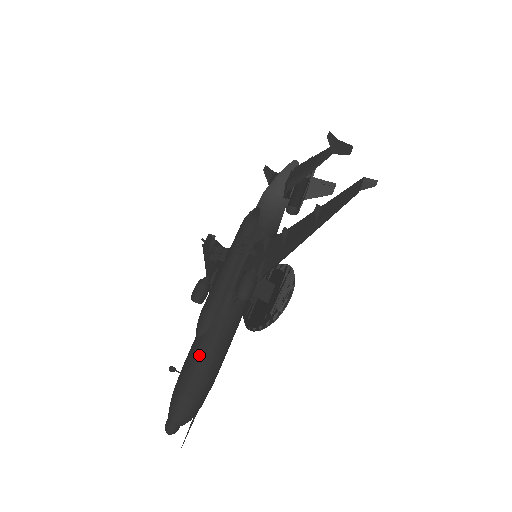
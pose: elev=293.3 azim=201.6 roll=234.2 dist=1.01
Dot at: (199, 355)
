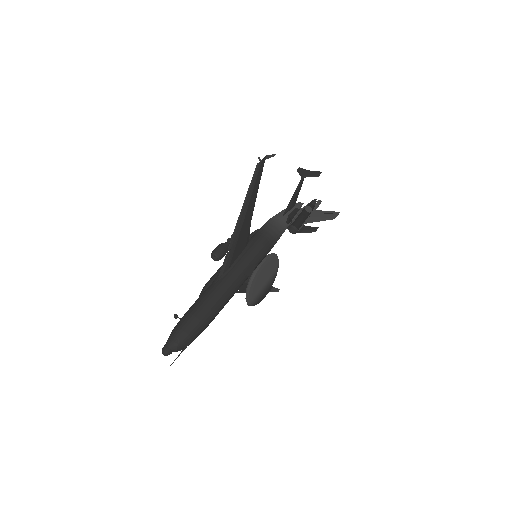
Dot at: (193, 305)
